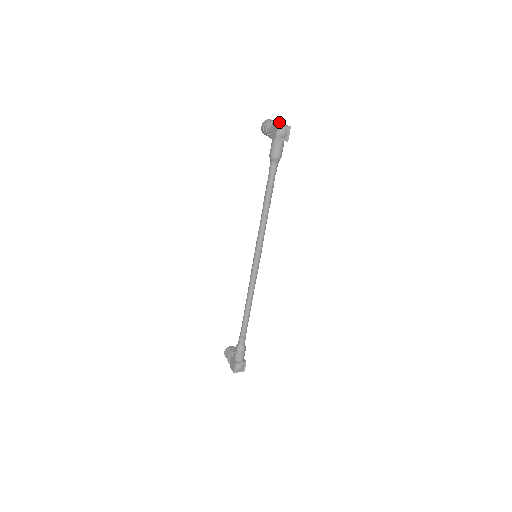
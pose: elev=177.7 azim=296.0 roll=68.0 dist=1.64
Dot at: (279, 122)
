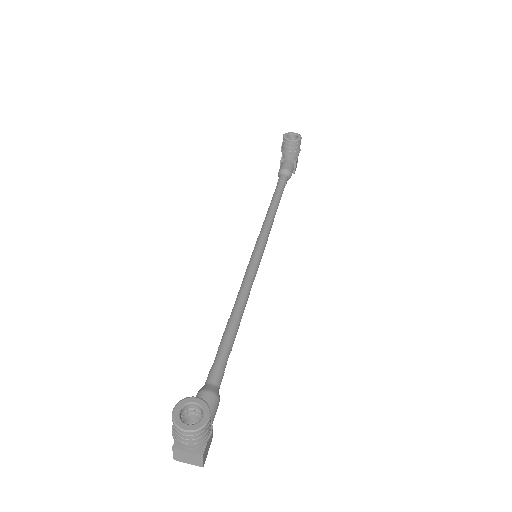
Dot at: (194, 449)
